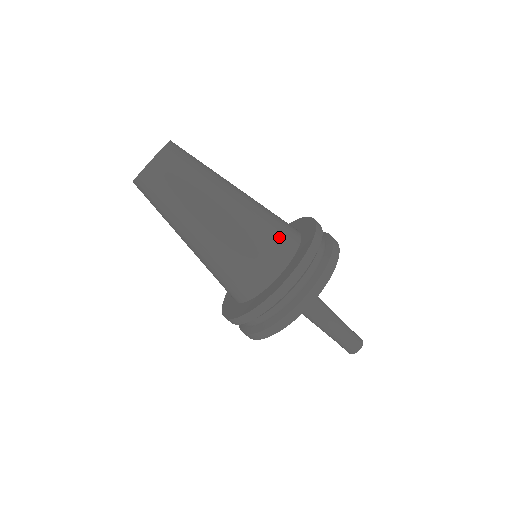
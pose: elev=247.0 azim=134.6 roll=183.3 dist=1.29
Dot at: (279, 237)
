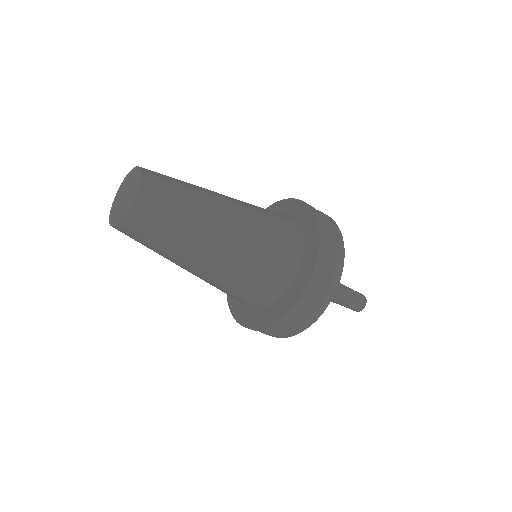
Dot at: (257, 292)
